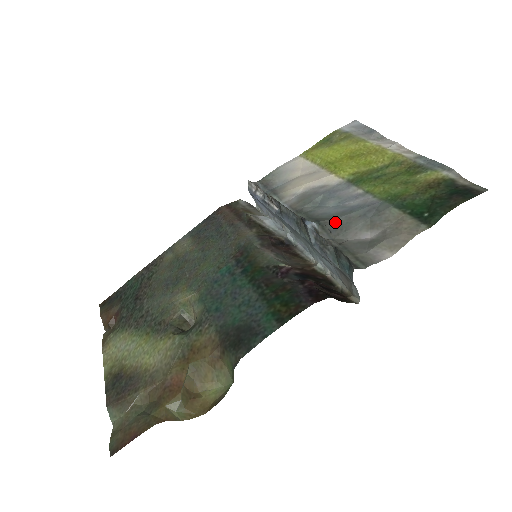
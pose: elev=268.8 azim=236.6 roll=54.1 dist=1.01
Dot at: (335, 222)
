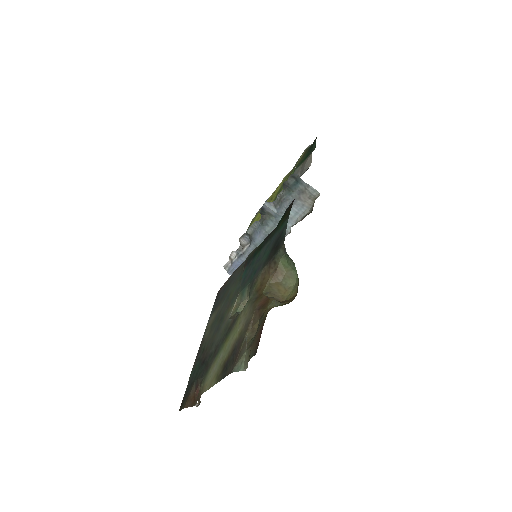
Dot at: occluded
